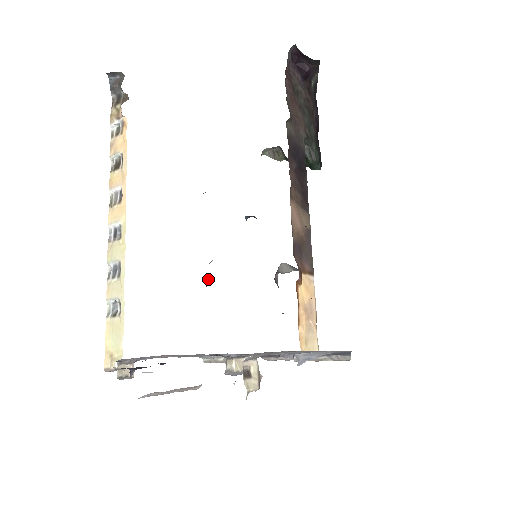
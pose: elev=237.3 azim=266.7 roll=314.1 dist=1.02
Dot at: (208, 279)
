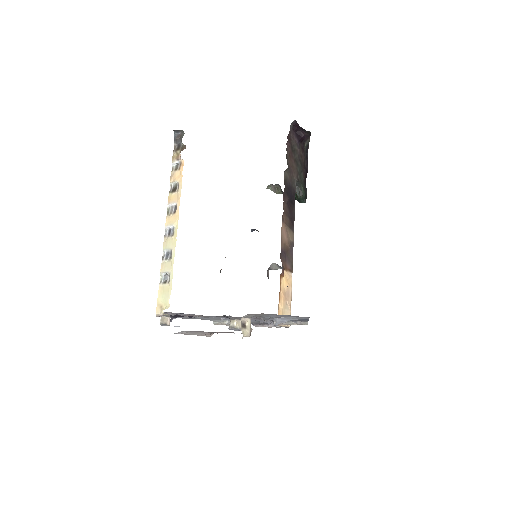
Dot at: occluded
